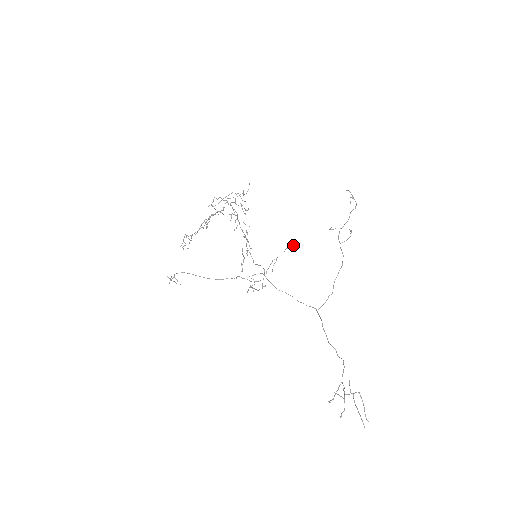
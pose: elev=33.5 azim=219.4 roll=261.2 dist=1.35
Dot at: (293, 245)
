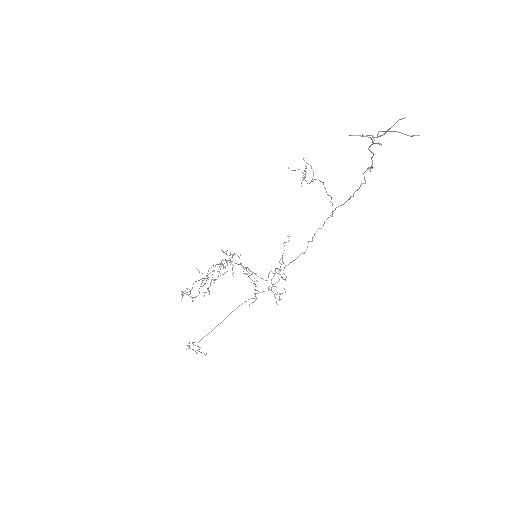
Dot at: (288, 238)
